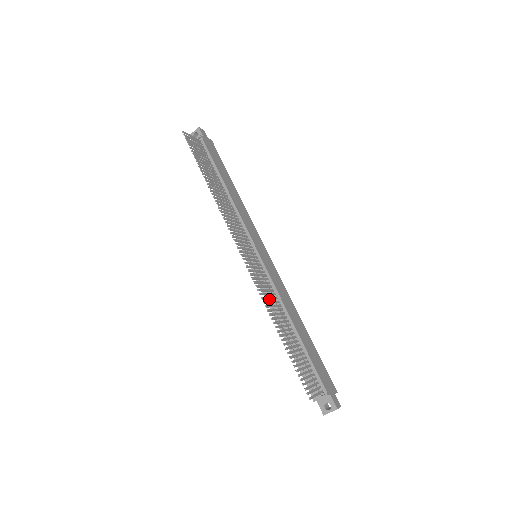
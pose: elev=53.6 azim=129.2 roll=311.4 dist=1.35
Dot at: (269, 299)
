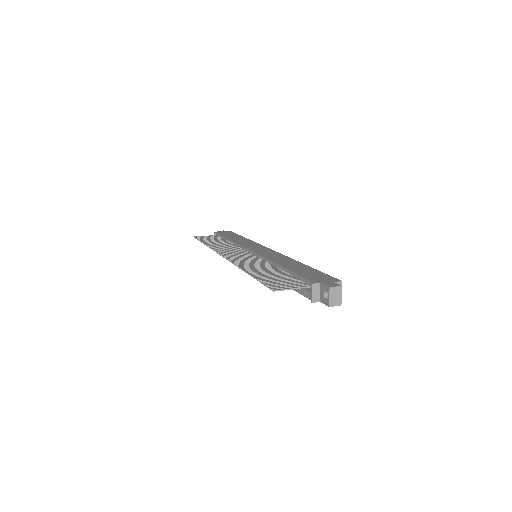
Dot at: occluded
